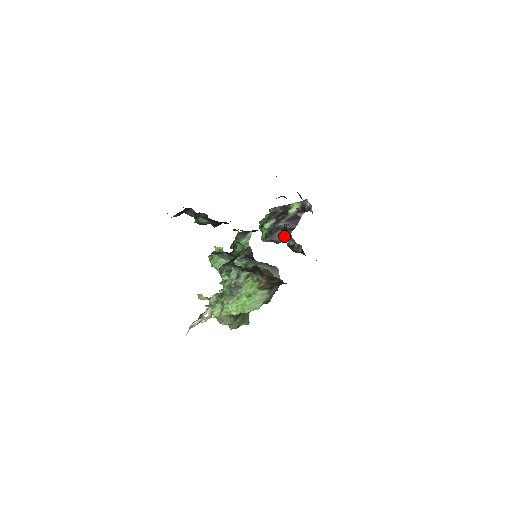
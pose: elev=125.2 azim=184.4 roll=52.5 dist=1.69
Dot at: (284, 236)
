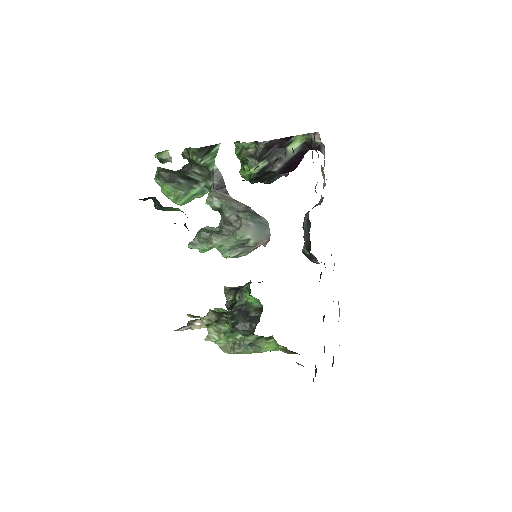
Dot at: (276, 178)
